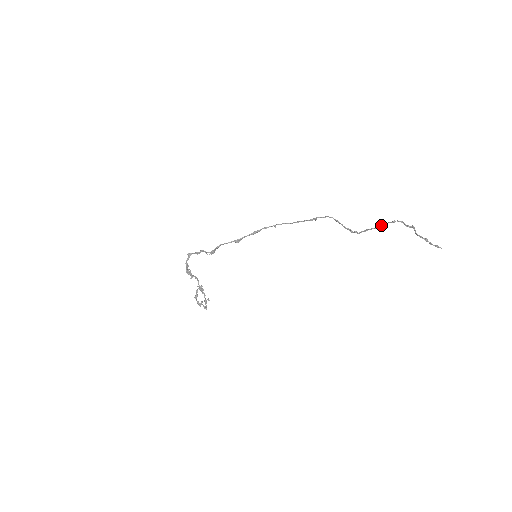
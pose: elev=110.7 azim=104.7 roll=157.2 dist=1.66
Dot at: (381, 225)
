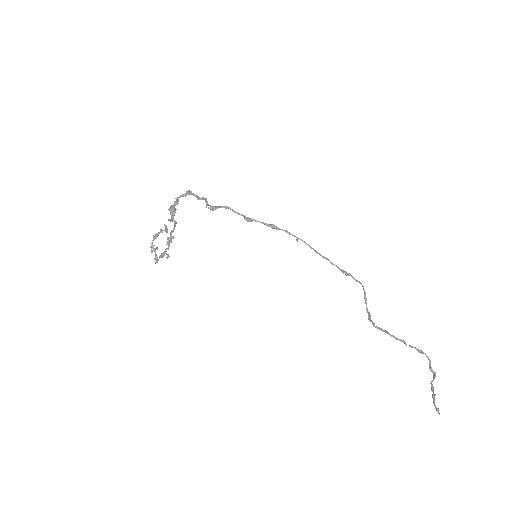
Dot at: occluded
